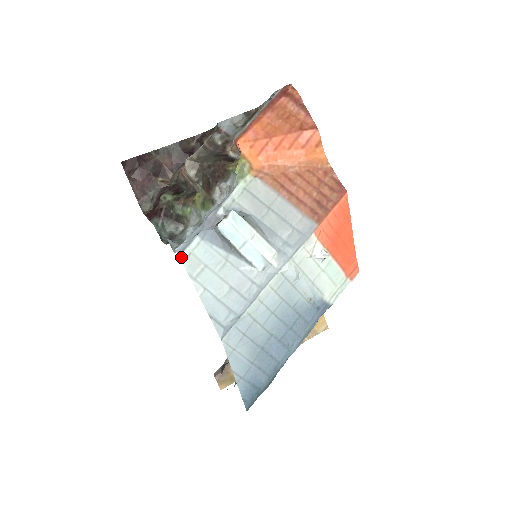
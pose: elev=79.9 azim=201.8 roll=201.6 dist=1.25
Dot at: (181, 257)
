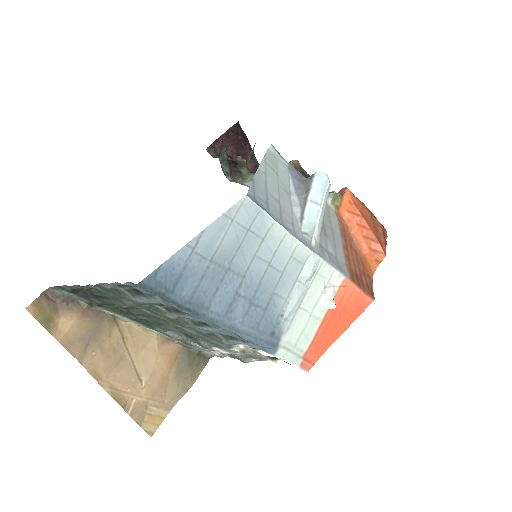
Dot at: (271, 147)
